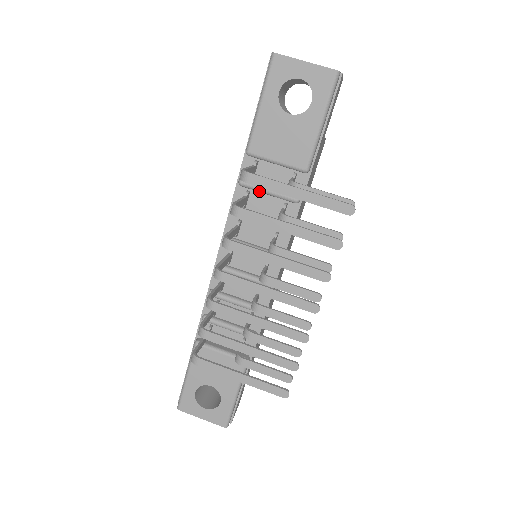
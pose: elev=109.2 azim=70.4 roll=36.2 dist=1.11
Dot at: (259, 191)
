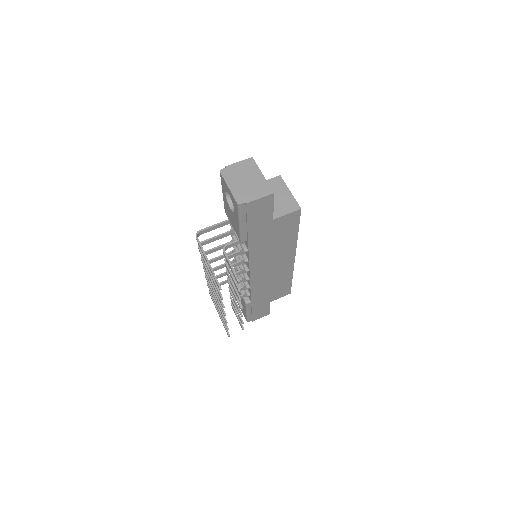
Dot at: (234, 233)
